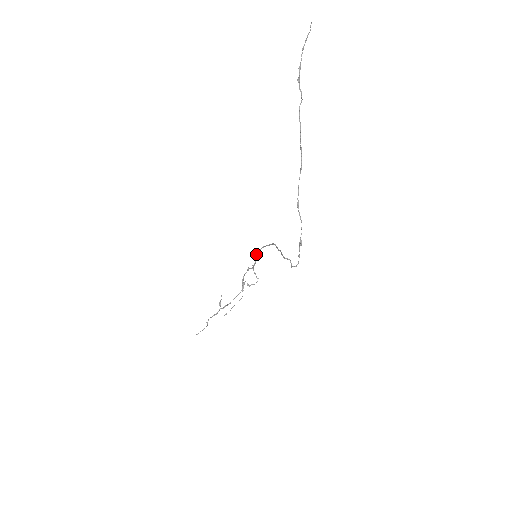
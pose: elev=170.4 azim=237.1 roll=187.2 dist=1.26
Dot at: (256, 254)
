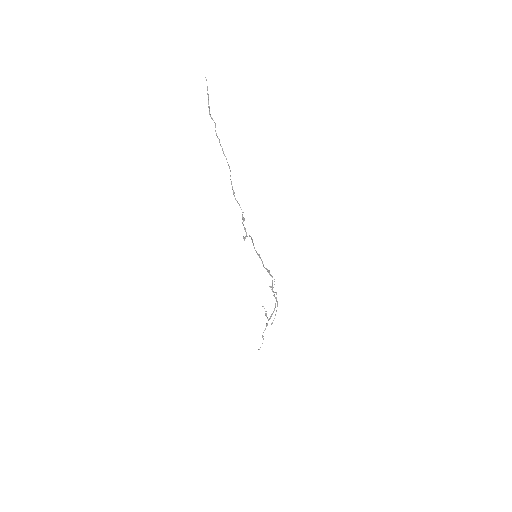
Dot at: (258, 255)
